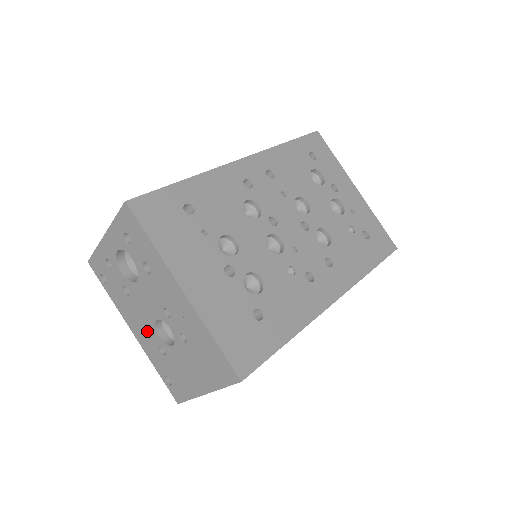
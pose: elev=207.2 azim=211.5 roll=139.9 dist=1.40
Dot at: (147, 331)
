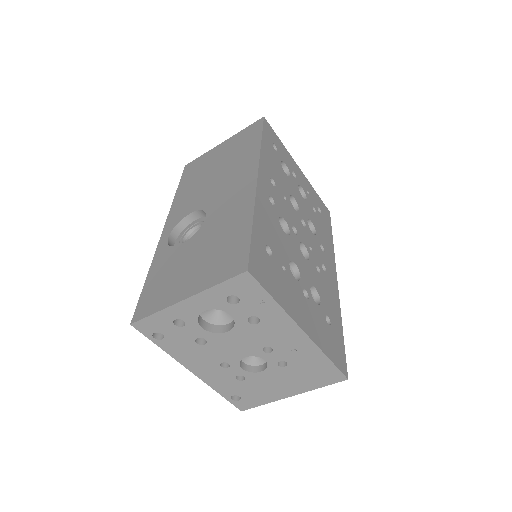
Dot at: (222, 368)
